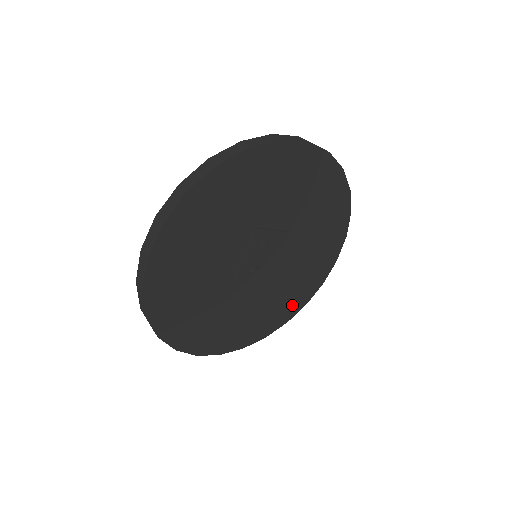
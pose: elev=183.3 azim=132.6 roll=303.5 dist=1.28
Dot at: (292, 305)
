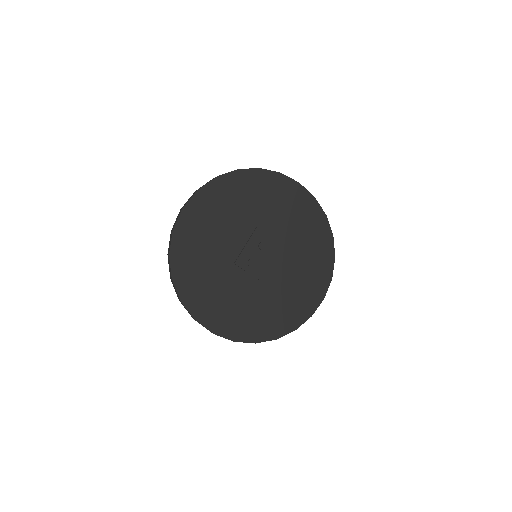
Dot at: (282, 322)
